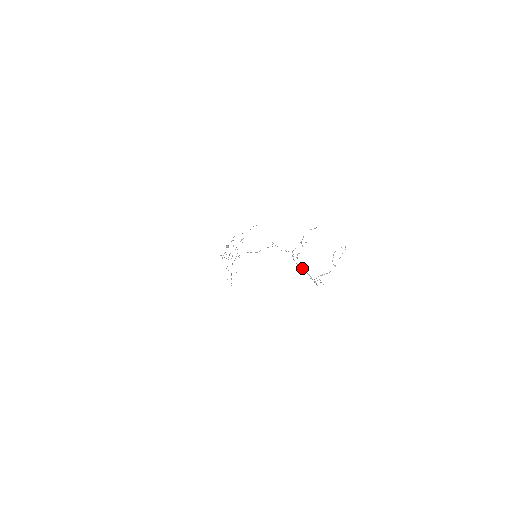
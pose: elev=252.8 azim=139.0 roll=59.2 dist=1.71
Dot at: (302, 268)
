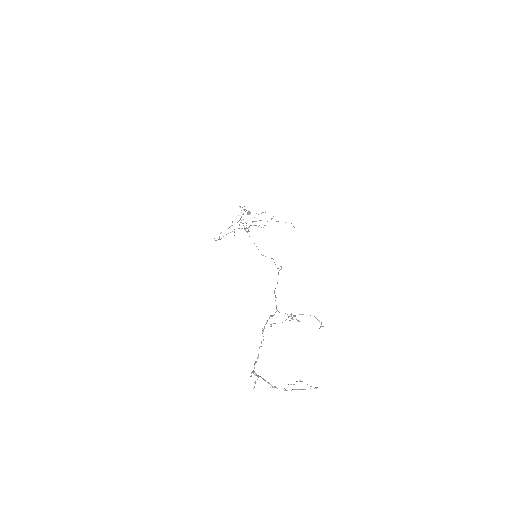
Dot at: occluded
